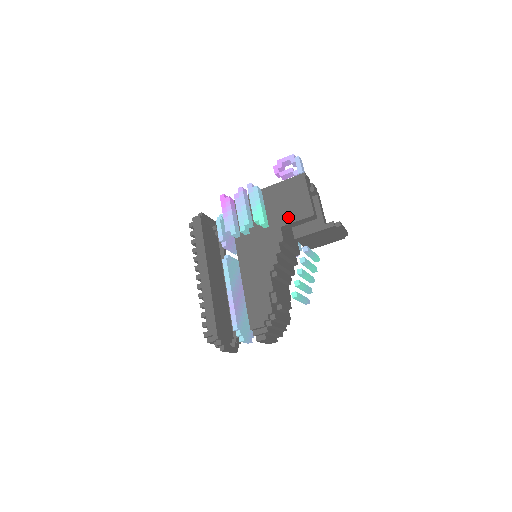
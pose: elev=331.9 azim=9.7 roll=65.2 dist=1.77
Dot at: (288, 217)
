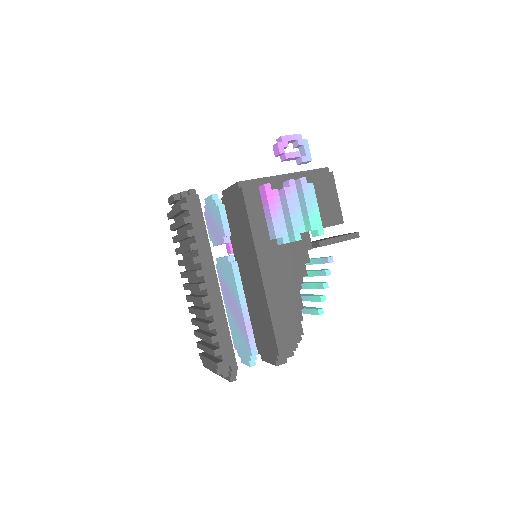
Dot at: occluded
